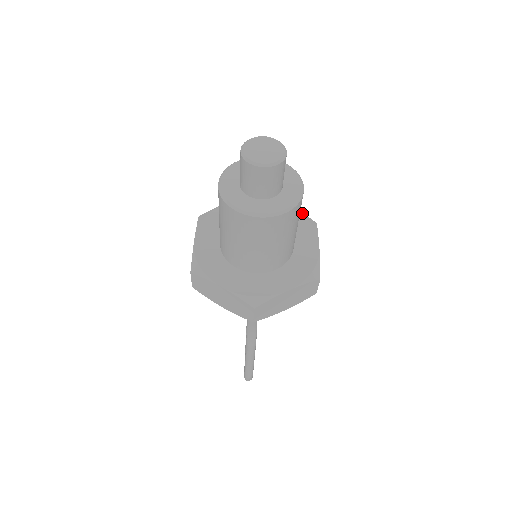
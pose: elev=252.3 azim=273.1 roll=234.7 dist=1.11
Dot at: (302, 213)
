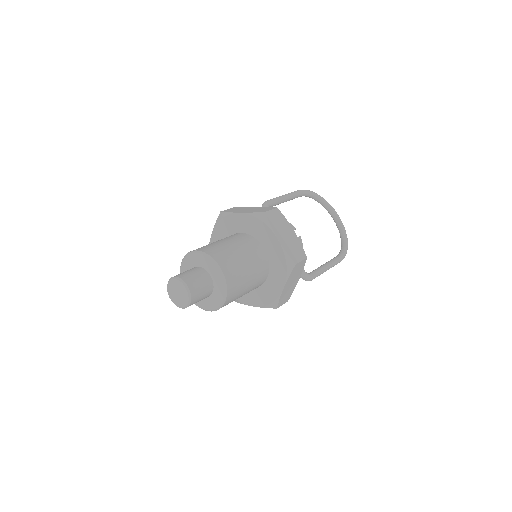
Dot at: (251, 213)
